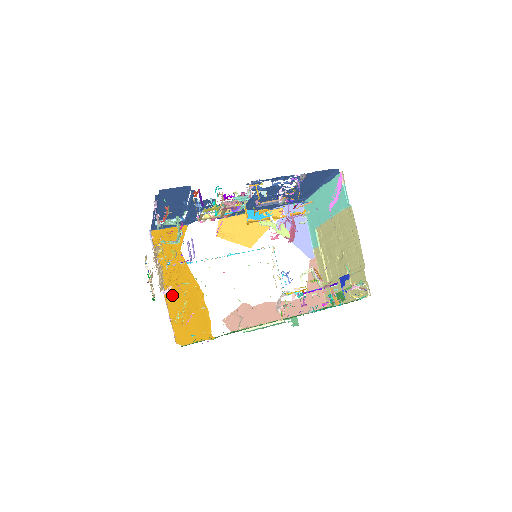
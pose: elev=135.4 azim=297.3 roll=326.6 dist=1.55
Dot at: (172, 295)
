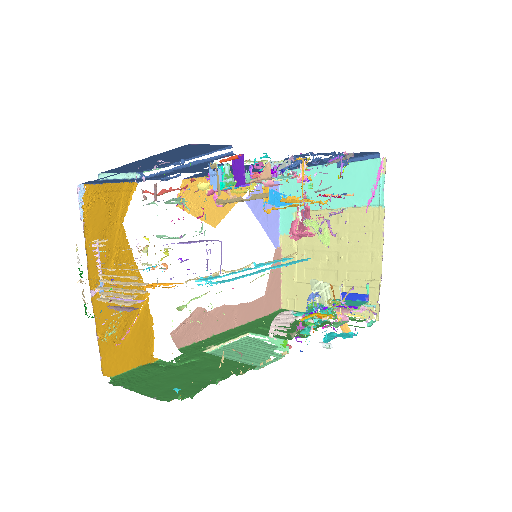
Dot at: occluded
